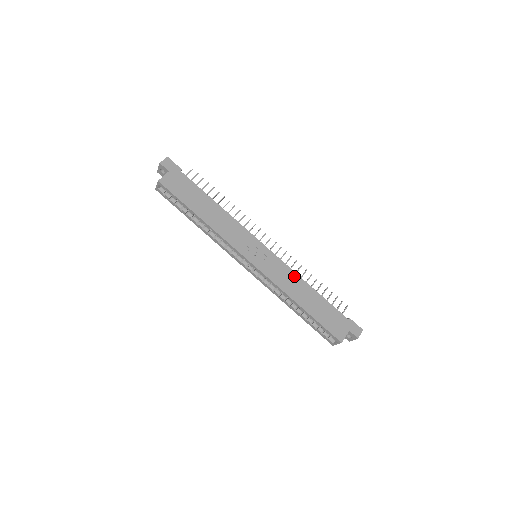
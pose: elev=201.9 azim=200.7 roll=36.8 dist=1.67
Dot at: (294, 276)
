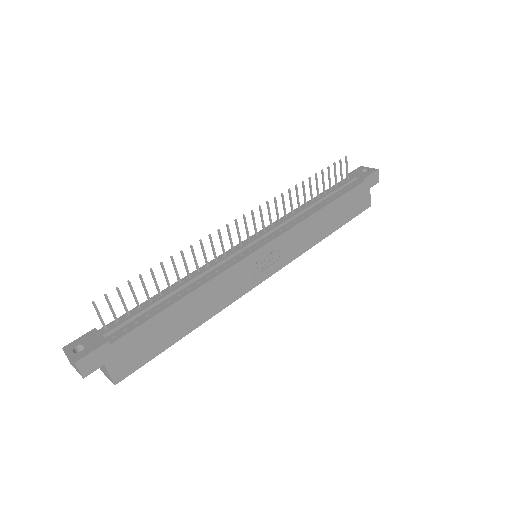
Dot at: (305, 225)
